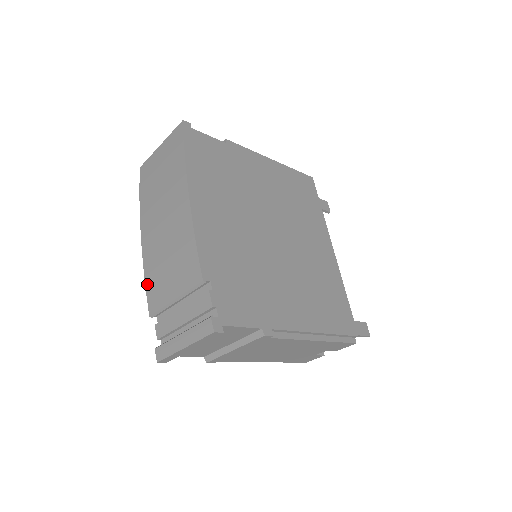
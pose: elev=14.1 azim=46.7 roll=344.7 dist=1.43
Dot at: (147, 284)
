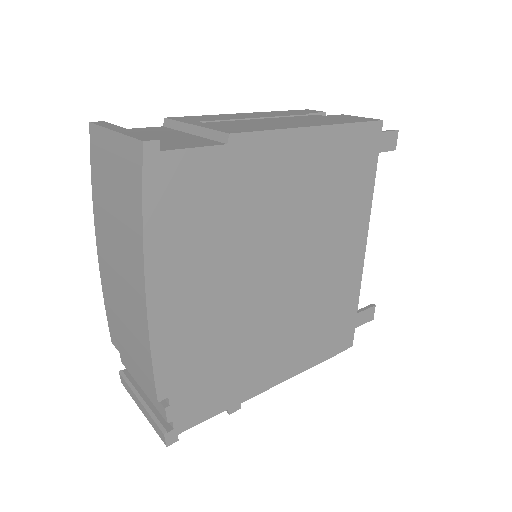
Dot at: (107, 313)
